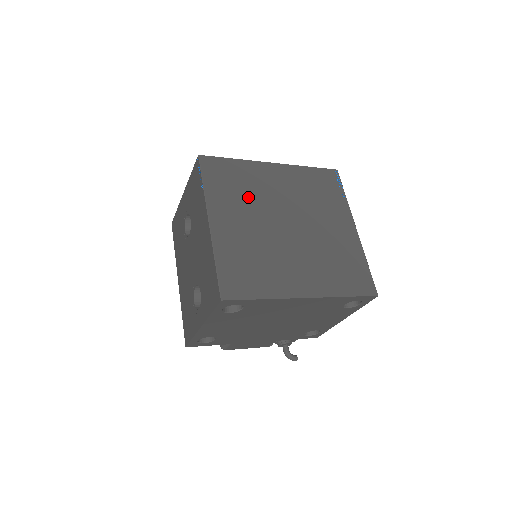
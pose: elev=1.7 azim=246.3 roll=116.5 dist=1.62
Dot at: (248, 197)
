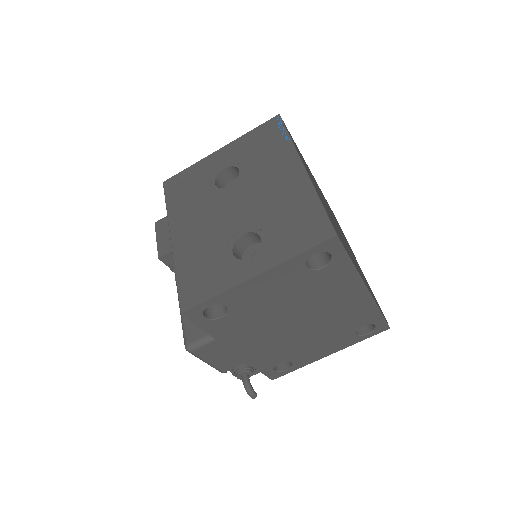
Dot at: occluded
